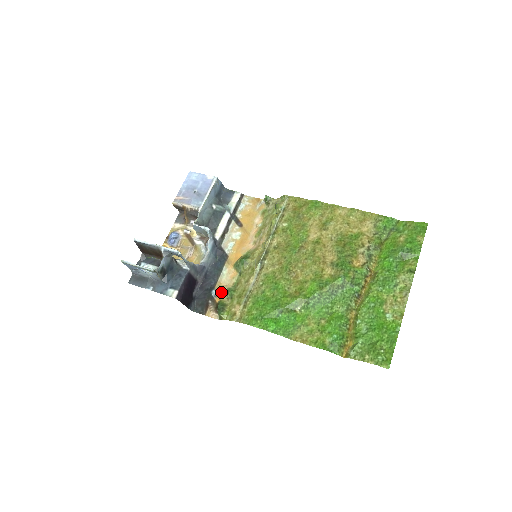
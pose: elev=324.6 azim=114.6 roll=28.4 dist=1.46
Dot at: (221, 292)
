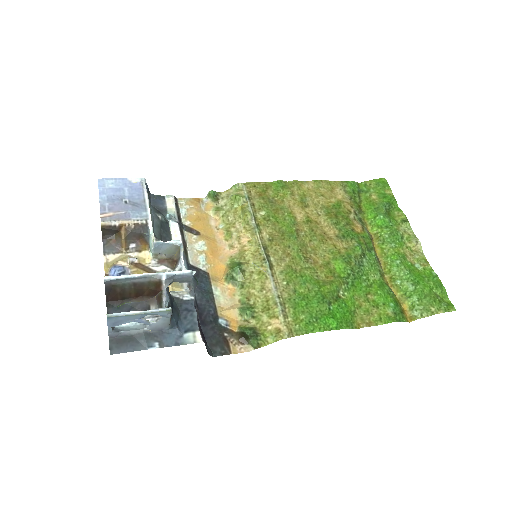
Dot at: (231, 317)
